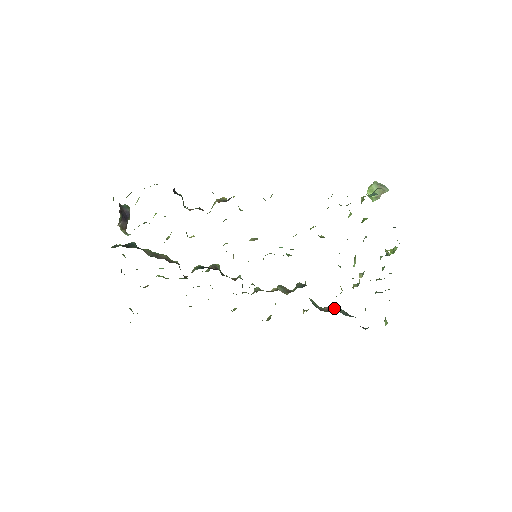
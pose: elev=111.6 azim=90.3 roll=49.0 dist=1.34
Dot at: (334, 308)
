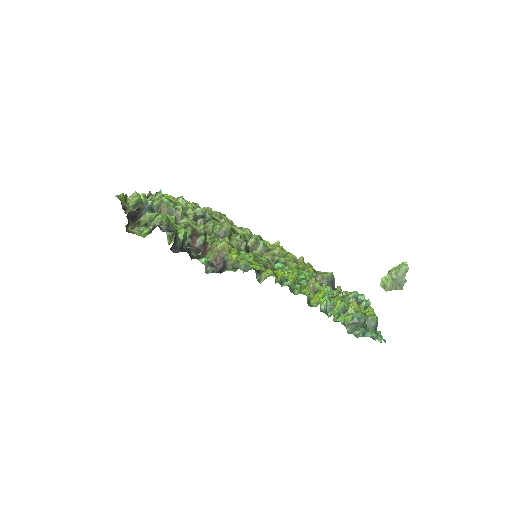
Dot at: (321, 277)
